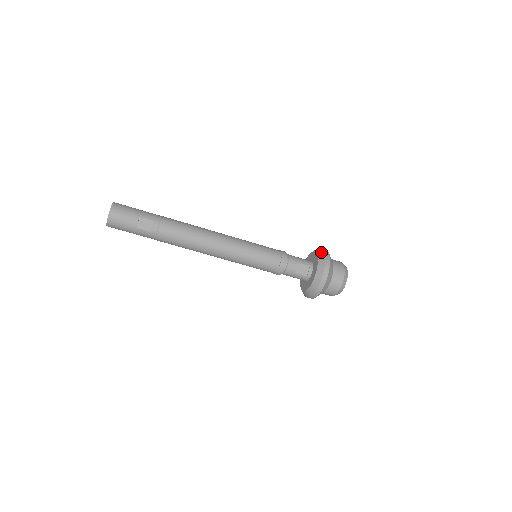
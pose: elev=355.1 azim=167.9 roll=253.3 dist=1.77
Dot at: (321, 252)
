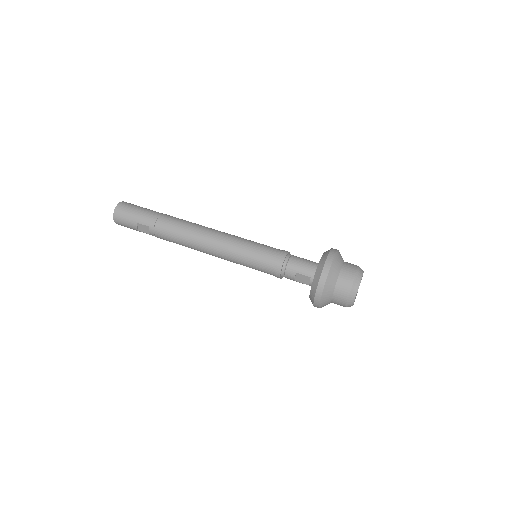
Dot at: (320, 268)
